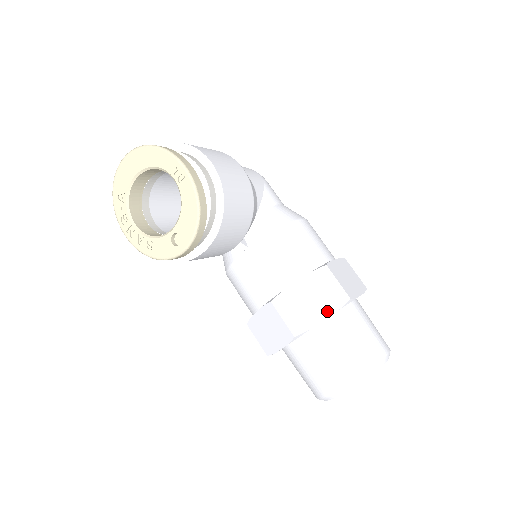
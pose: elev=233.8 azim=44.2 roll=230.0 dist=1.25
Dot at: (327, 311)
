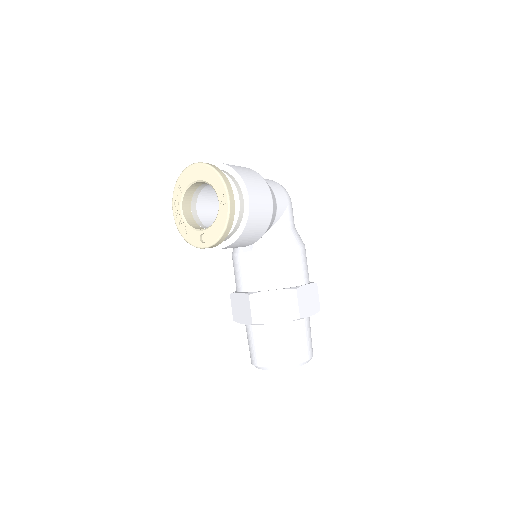
Dot at: (281, 318)
